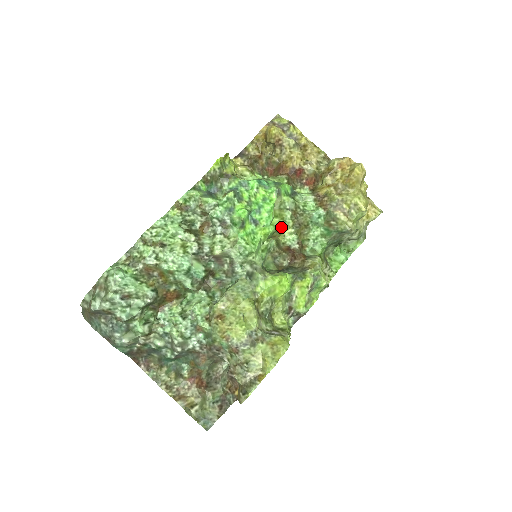
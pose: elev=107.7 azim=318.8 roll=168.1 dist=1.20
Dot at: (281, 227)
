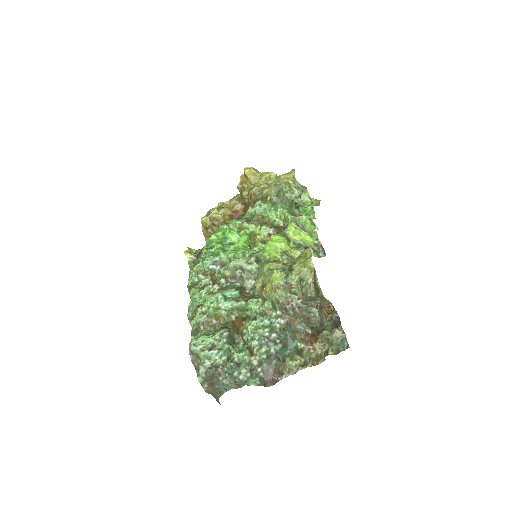
Dot at: (251, 233)
